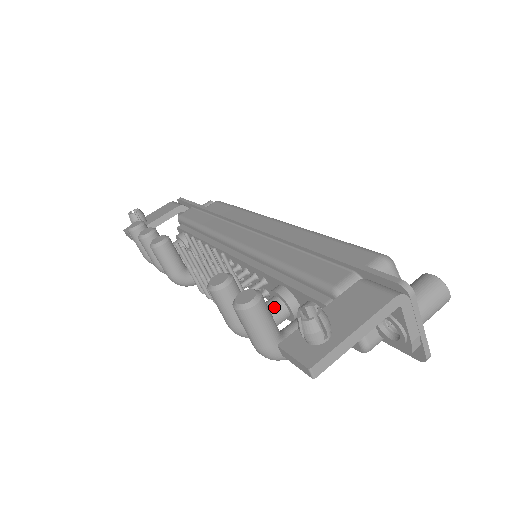
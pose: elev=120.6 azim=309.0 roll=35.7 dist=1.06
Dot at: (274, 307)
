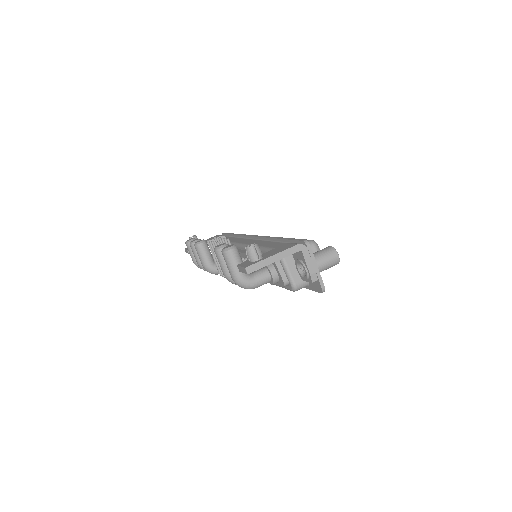
Dot at: occluded
